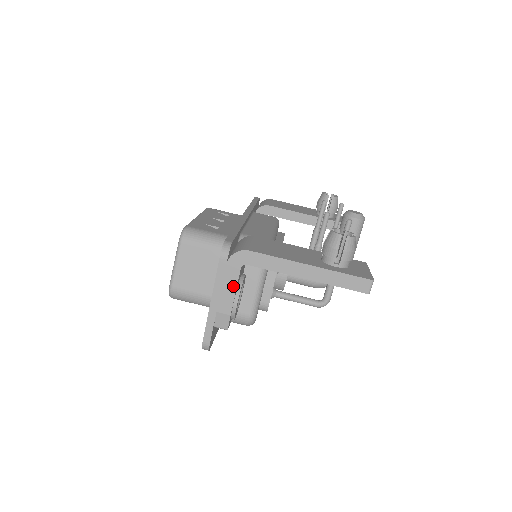
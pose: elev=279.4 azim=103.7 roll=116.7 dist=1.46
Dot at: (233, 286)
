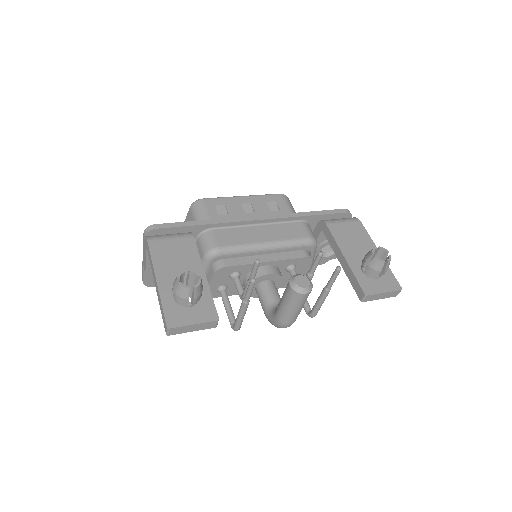
Dot at: (145, 257)
